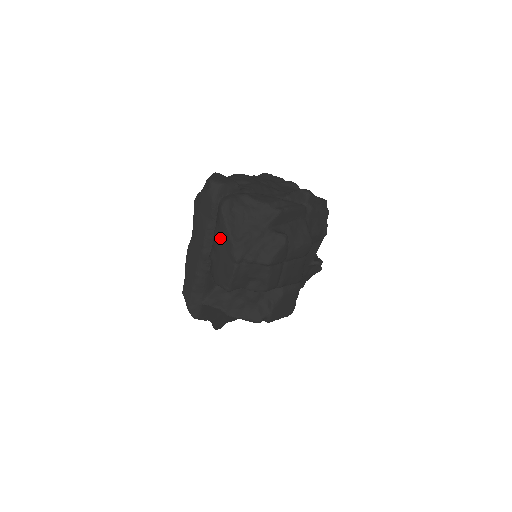
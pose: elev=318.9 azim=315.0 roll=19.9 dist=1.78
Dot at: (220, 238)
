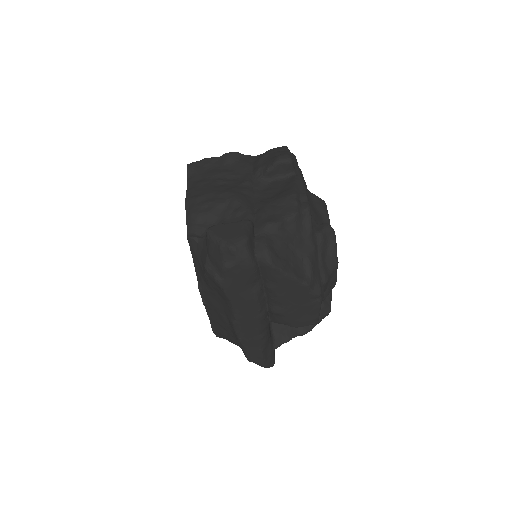
Dot at: (285, 291)
